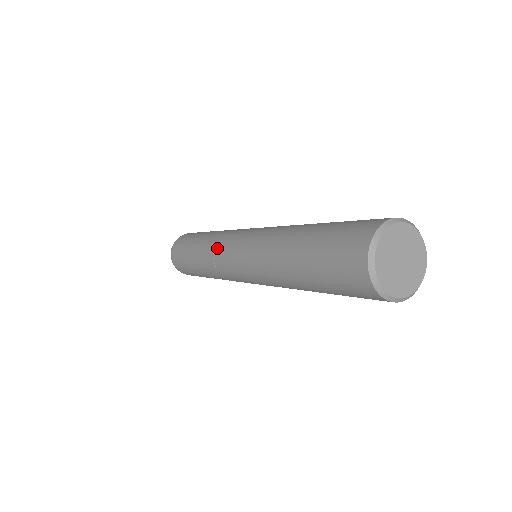
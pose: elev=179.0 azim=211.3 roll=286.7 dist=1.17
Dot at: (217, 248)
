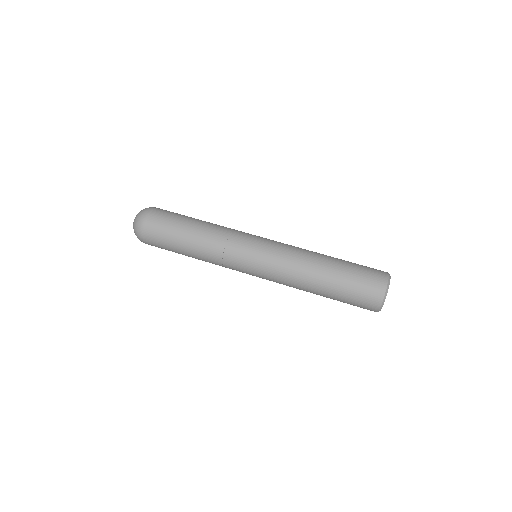
Dot at: (228, 257)
